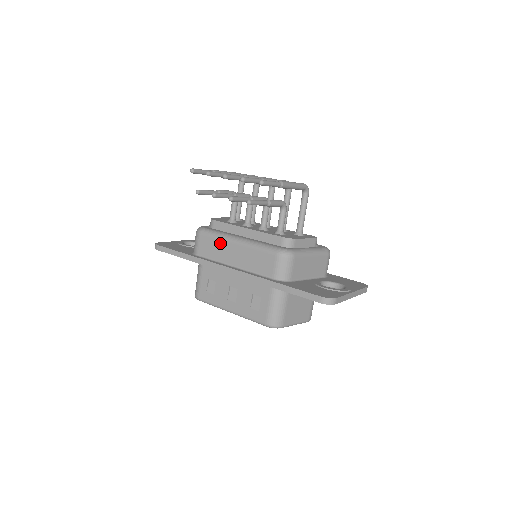
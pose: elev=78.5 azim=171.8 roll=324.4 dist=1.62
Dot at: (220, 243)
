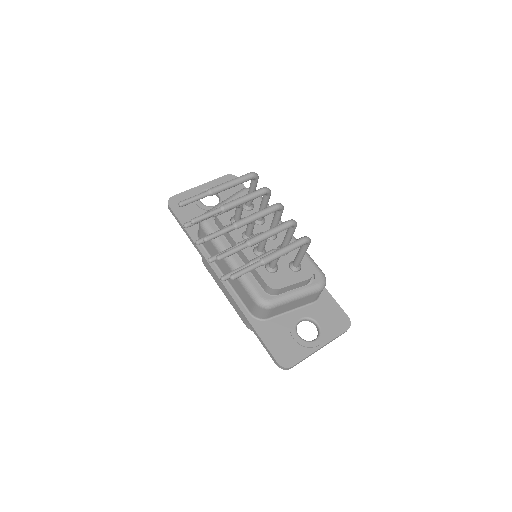
Dot at: (215, 251)
